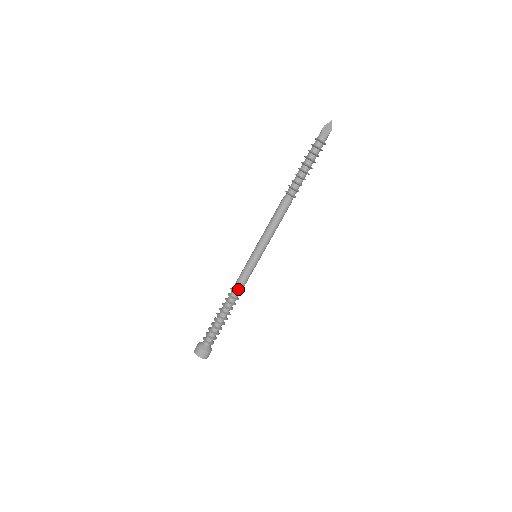
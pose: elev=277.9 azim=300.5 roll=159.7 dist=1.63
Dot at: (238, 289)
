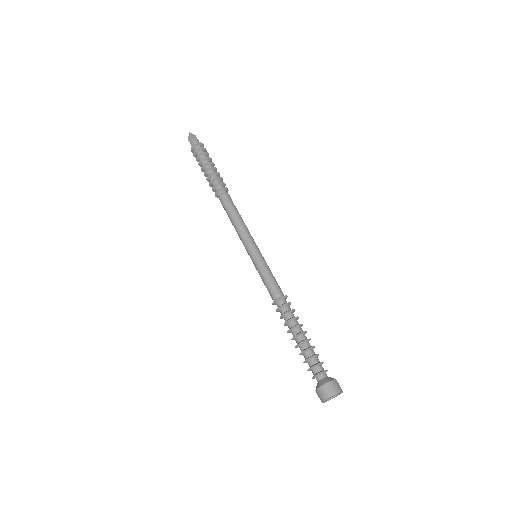
Dot at: (277, 293)
